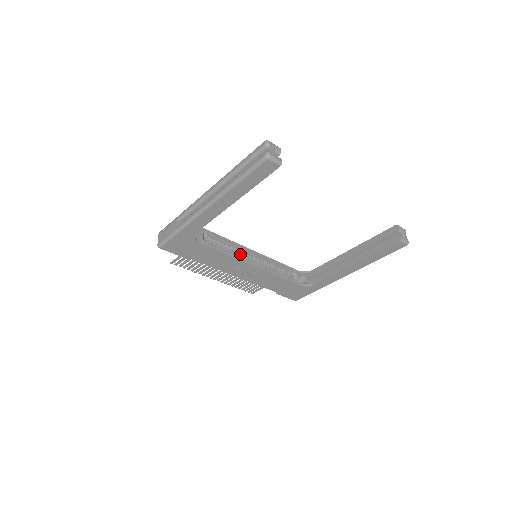
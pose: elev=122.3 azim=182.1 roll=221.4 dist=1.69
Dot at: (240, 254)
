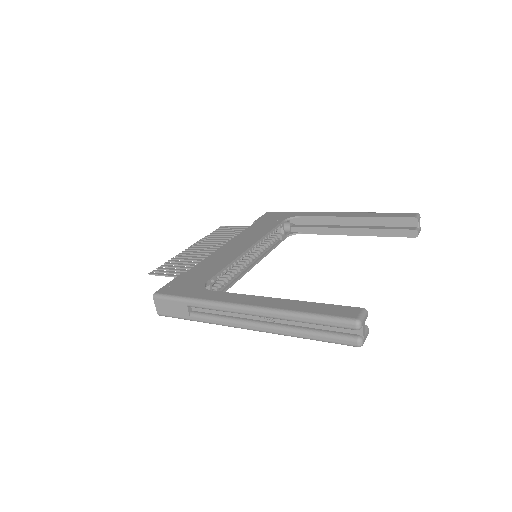
Dot at: (239, 260)
